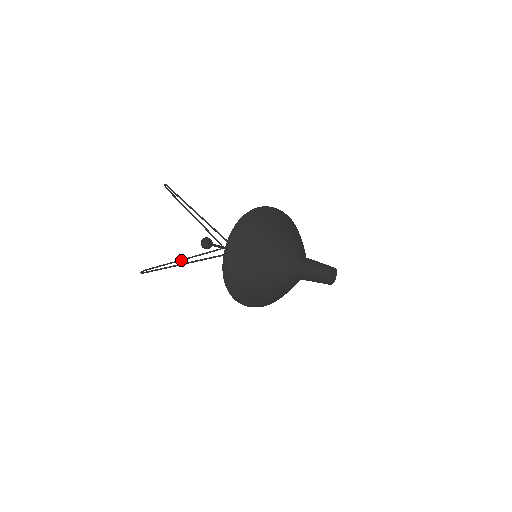
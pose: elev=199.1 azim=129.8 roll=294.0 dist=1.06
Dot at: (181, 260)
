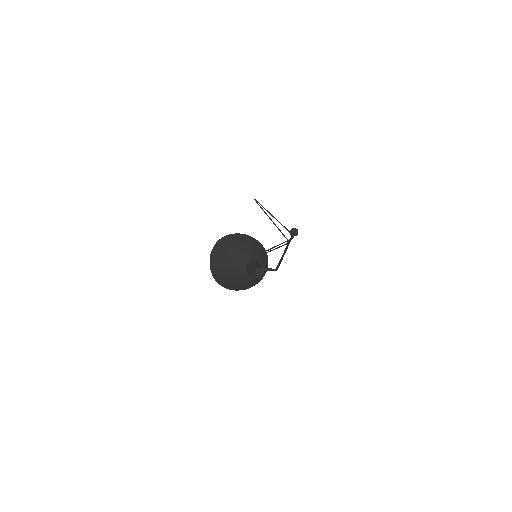
Dot at: (272, 248)
